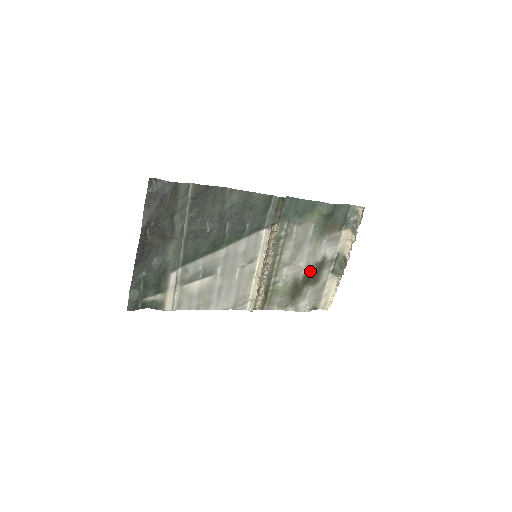
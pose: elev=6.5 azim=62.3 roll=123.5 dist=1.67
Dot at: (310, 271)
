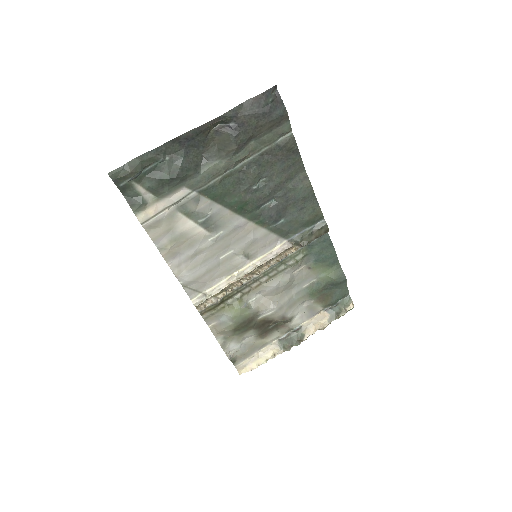
Dot at: (272, 319)
